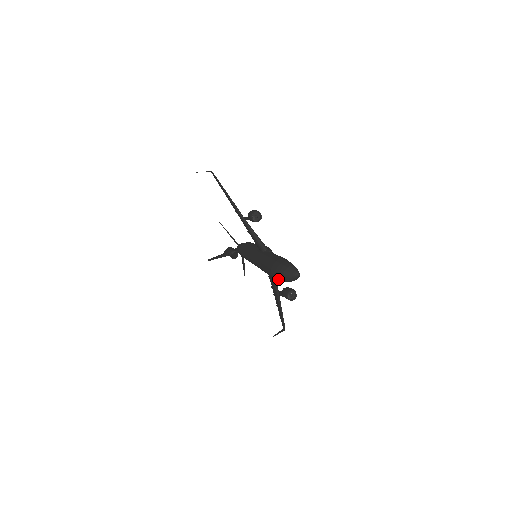
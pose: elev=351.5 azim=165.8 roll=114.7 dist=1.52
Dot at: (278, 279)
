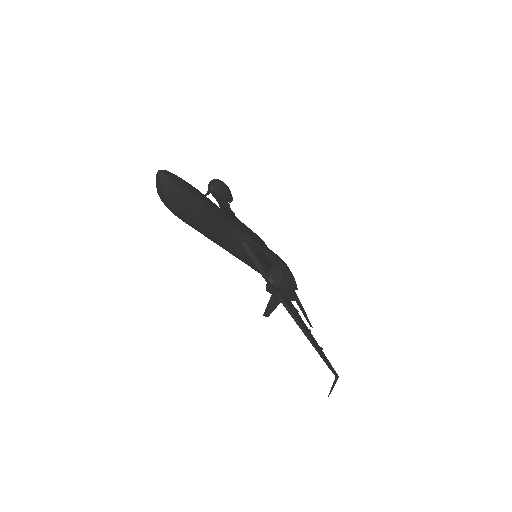
Dot at: occluded
